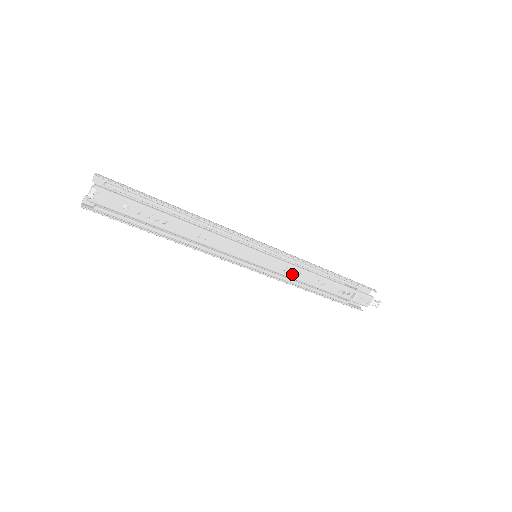
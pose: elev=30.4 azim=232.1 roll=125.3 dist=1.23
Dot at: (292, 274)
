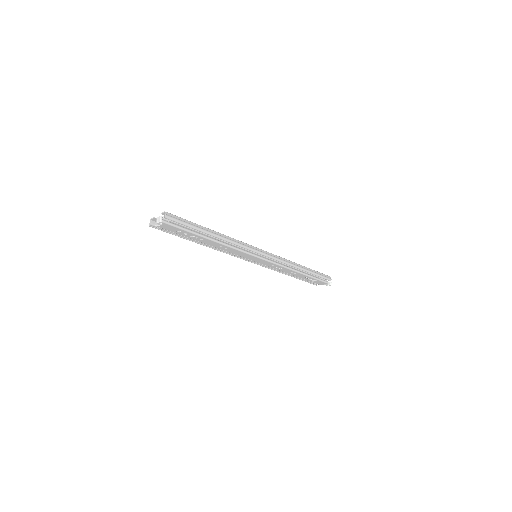
Dot at: (276, 267)
